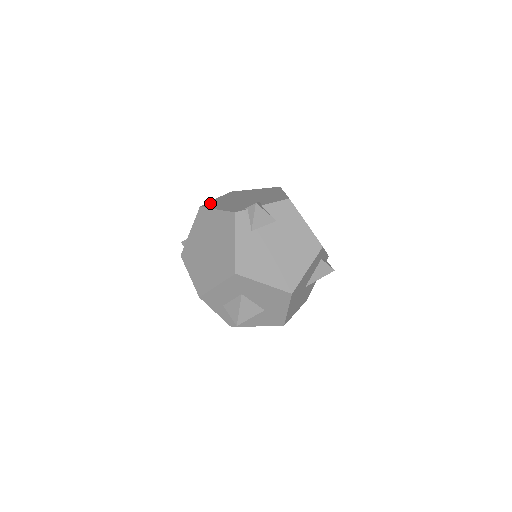
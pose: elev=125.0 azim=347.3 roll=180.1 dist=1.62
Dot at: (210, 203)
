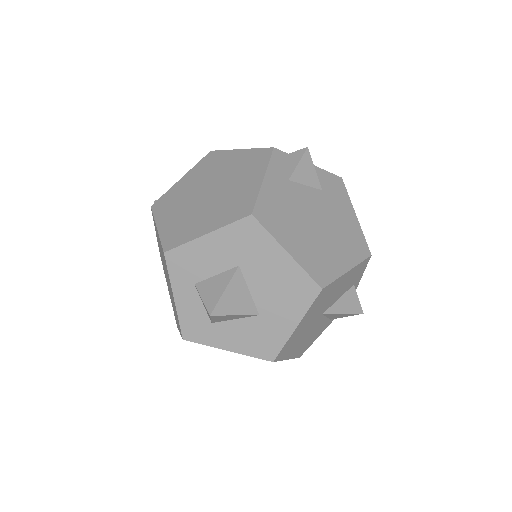
Dot at: occluded
